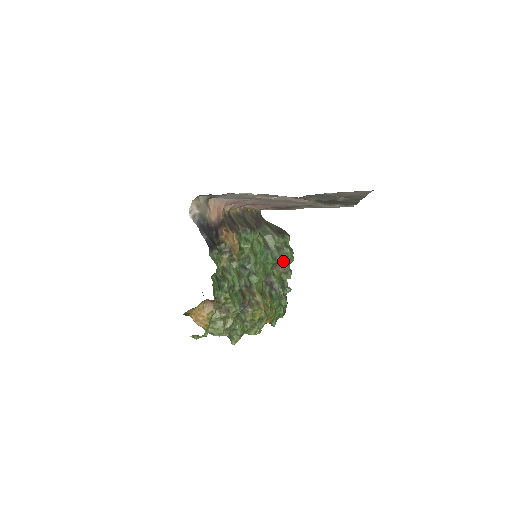
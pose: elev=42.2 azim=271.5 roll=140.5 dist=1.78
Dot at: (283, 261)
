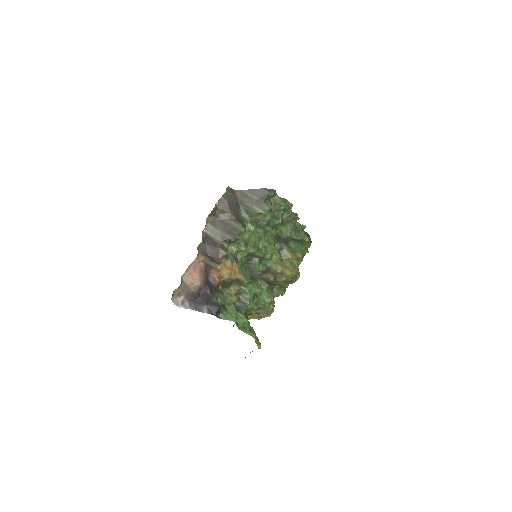
Dot at: (282, 217)
